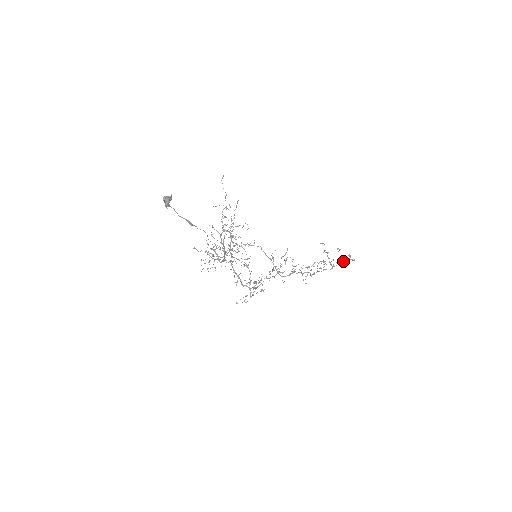
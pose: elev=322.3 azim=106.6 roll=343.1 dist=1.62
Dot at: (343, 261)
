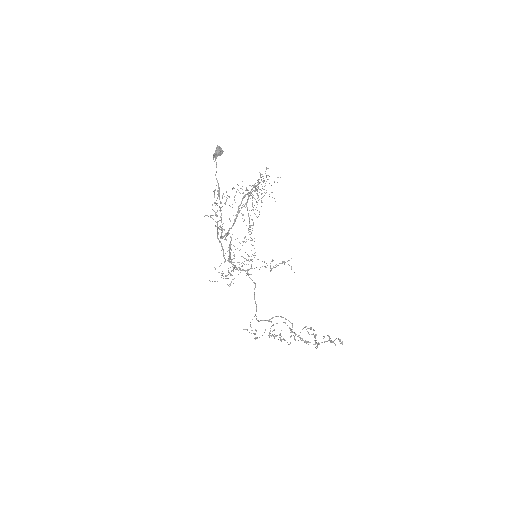
Dot at: (331, 341)
